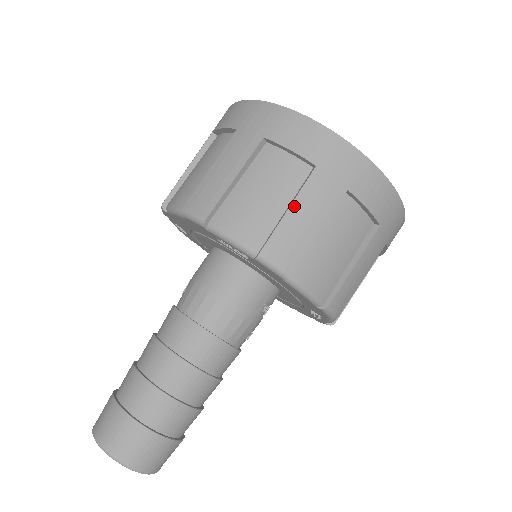
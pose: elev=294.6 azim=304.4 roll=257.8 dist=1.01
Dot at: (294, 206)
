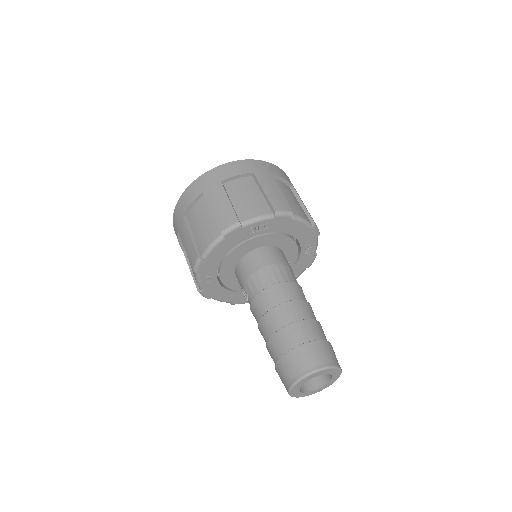
Dot at: (264, 189)
